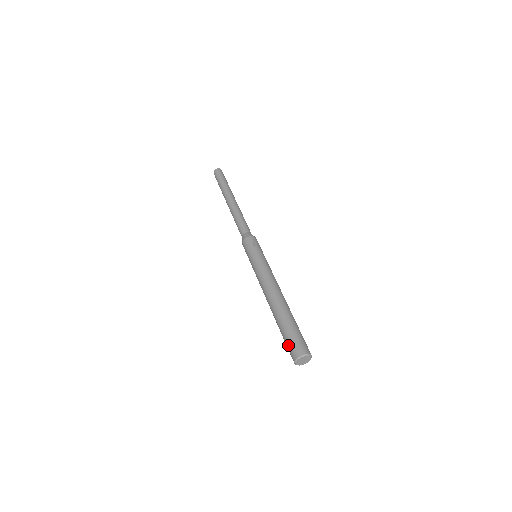
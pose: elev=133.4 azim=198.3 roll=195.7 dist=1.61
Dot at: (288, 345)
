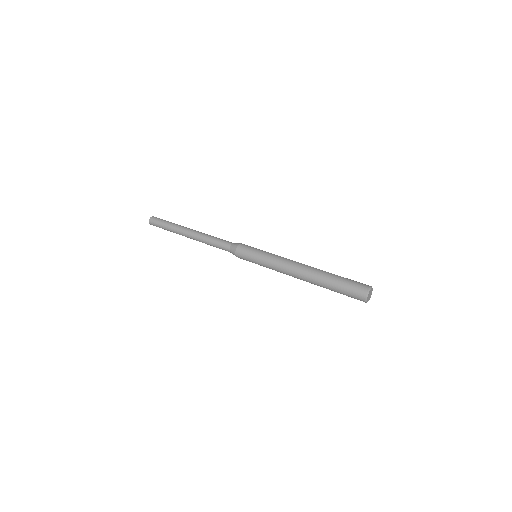
Dot at: (350, 294)
